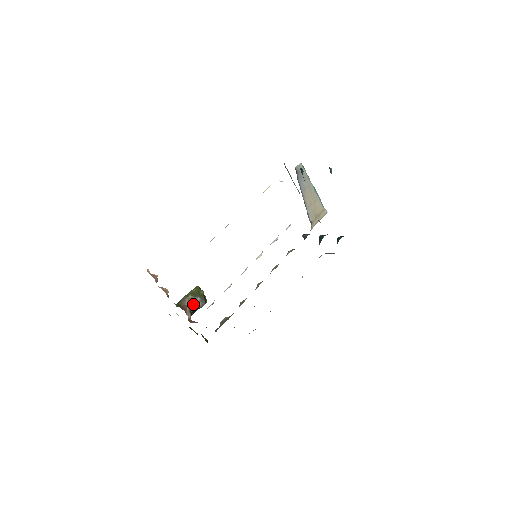
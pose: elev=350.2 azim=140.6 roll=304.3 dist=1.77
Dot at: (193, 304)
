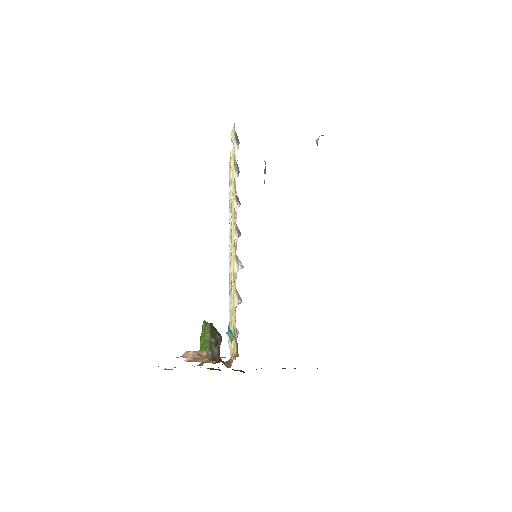
Dot at: (218, 346)
